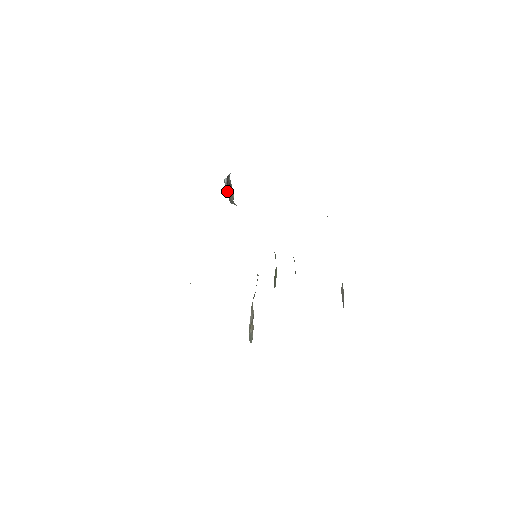
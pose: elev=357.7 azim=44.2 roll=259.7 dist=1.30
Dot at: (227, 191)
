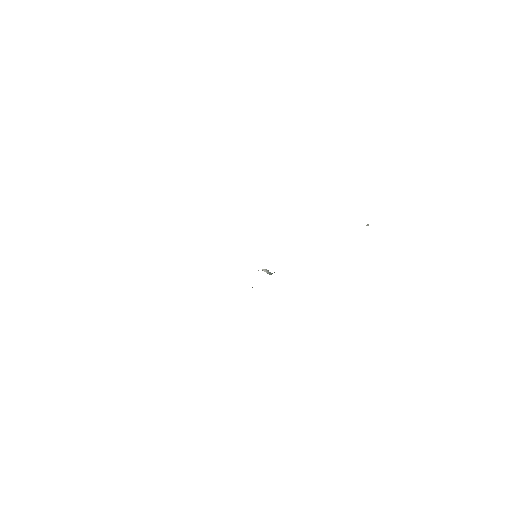
Dot at: occluded
